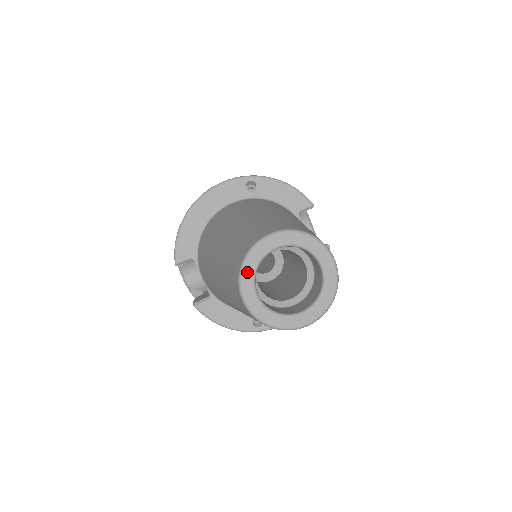
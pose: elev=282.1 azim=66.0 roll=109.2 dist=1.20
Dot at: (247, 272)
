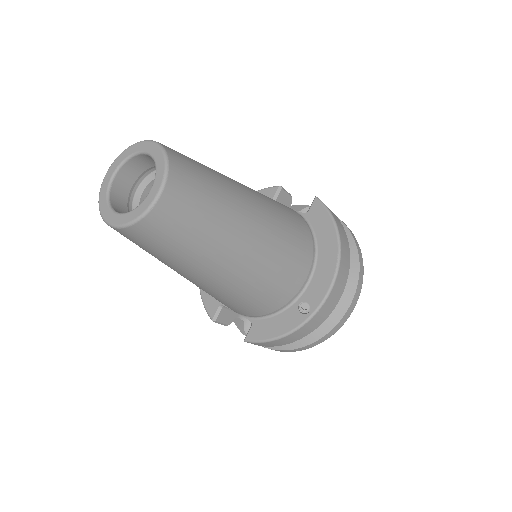
Dot at: (102, 206)
